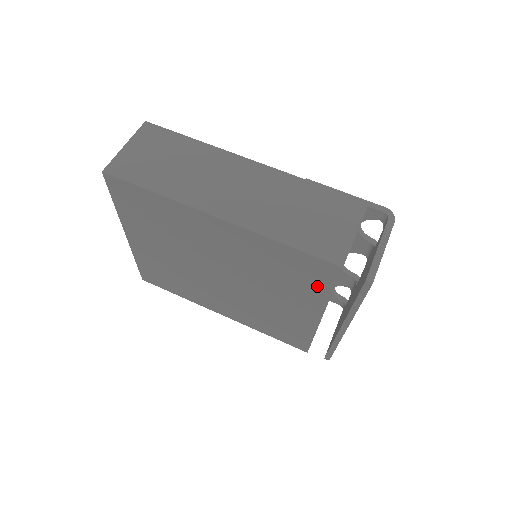
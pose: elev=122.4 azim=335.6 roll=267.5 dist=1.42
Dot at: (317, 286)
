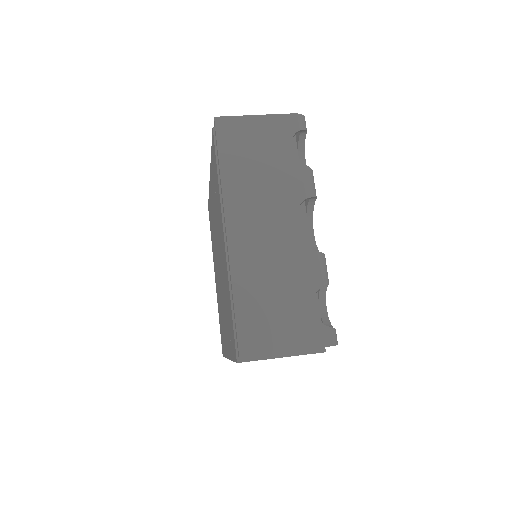
Dot at: occluded
